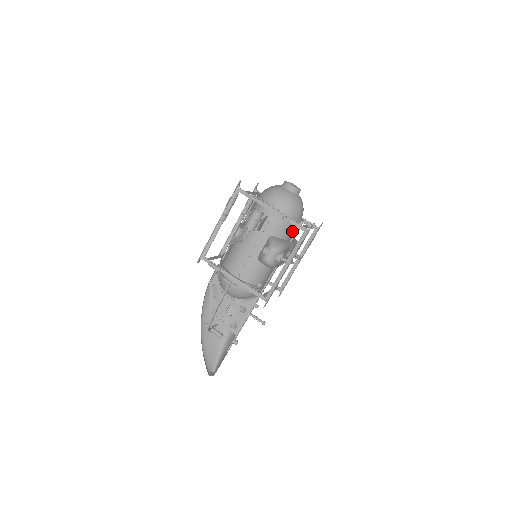
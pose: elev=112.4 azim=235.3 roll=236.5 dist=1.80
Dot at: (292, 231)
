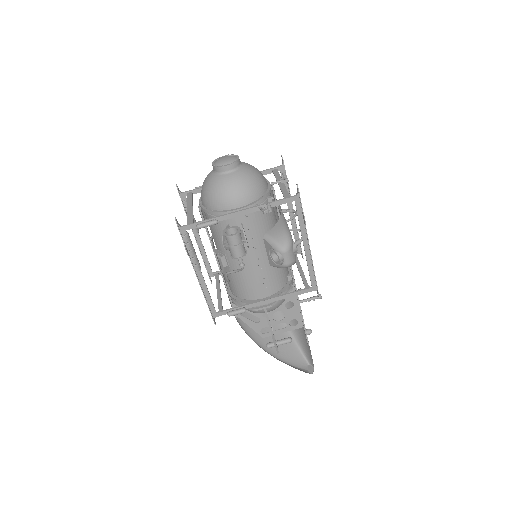
Dot at: occluded
